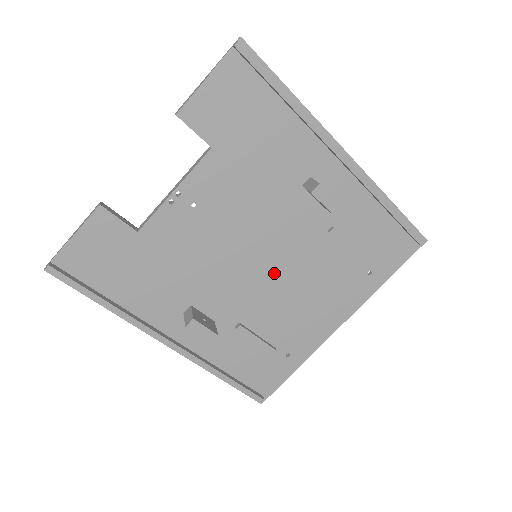
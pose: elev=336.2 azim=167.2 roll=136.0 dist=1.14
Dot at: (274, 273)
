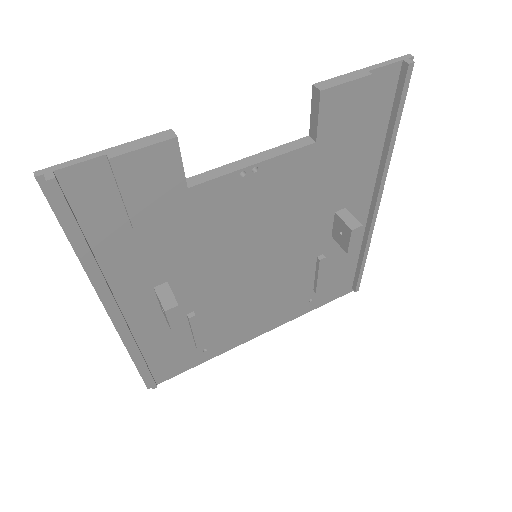
Dot at: (256, 276)
